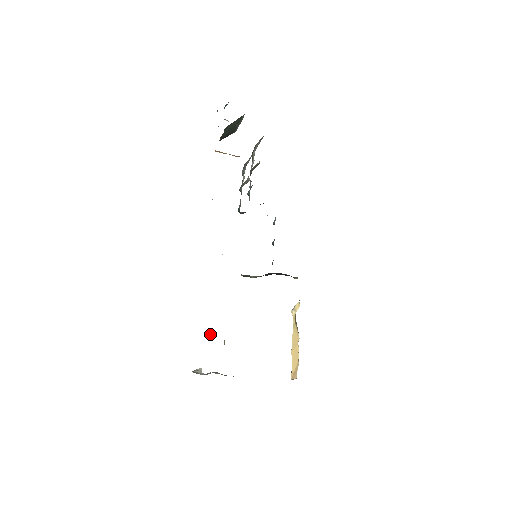
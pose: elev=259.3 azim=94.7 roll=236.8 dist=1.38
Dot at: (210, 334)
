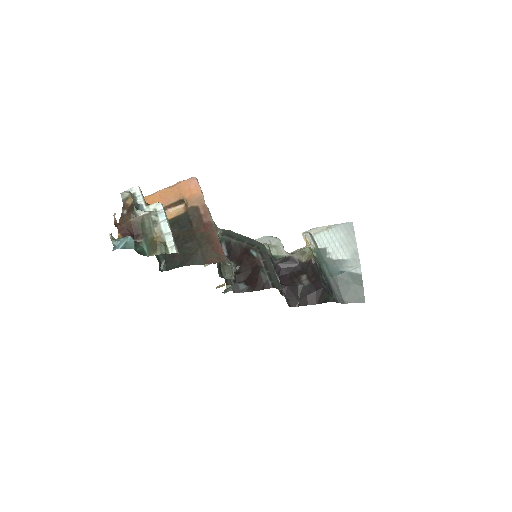
Dot at: occluded
